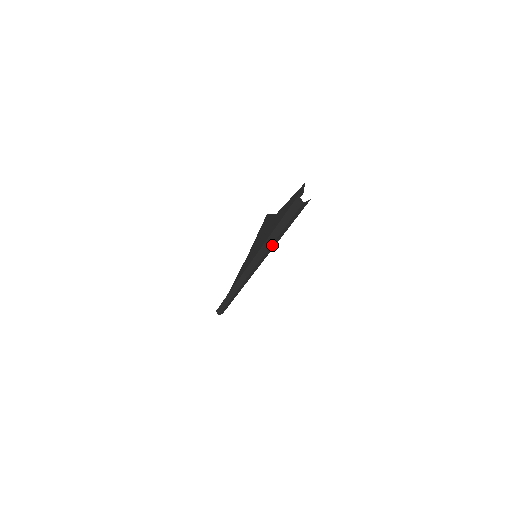
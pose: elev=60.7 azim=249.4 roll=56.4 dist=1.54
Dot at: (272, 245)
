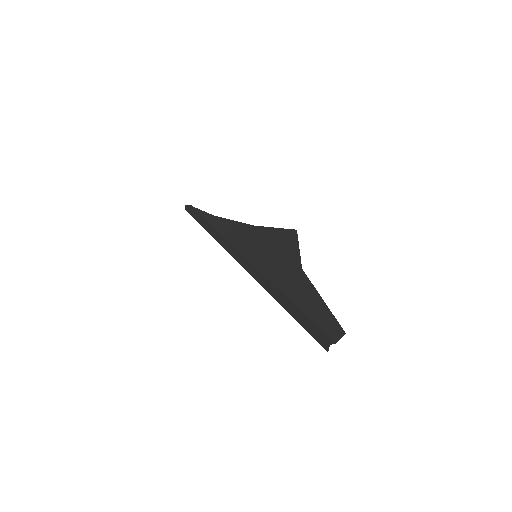
Dot at: (275, 297)
